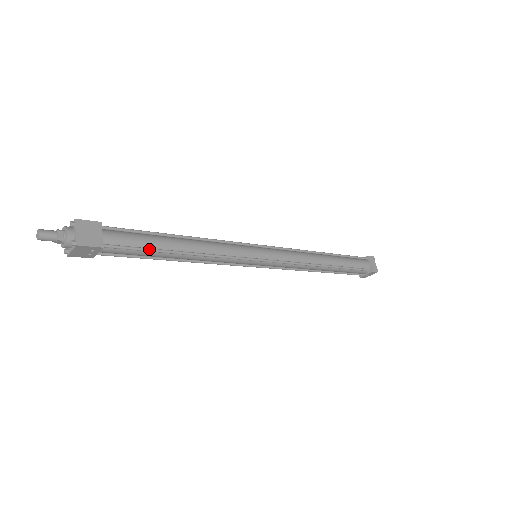
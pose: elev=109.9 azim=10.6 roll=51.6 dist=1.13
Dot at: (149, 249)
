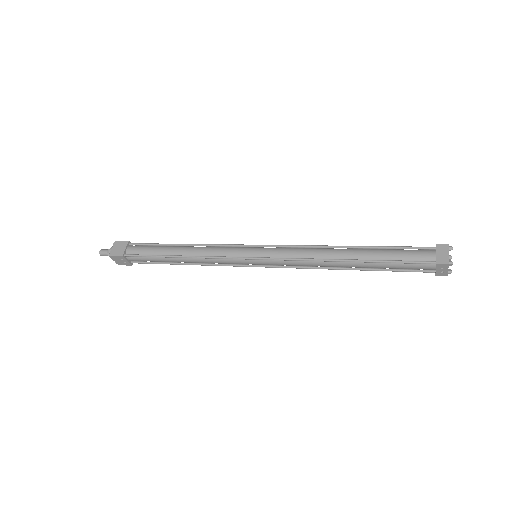
Dot at: (152, 255)
